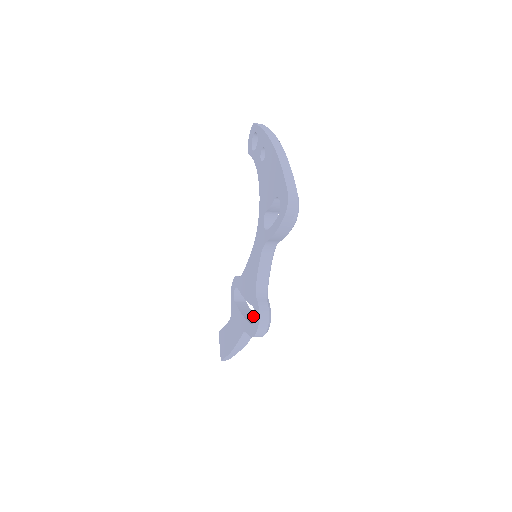
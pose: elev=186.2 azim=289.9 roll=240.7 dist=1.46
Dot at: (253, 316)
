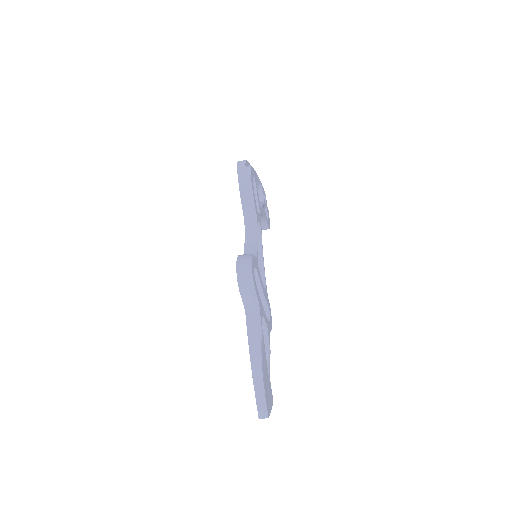
Dot at: occluded
